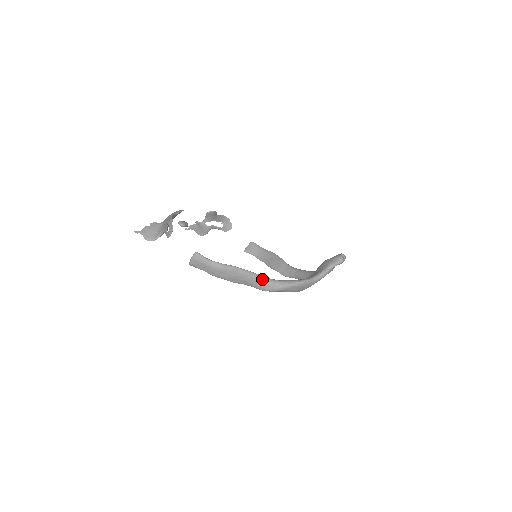
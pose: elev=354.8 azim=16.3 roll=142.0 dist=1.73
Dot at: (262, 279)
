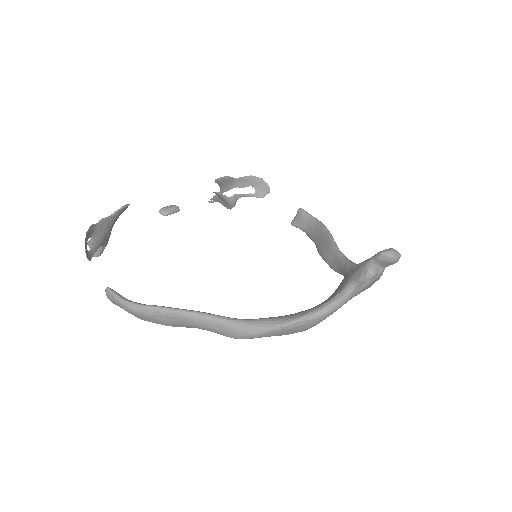
Dot at: (217, 322)
